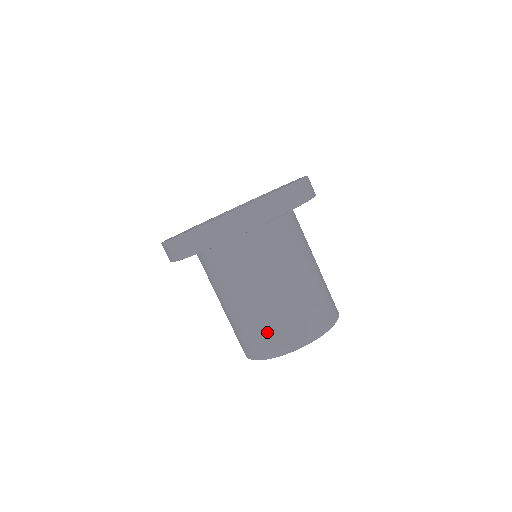
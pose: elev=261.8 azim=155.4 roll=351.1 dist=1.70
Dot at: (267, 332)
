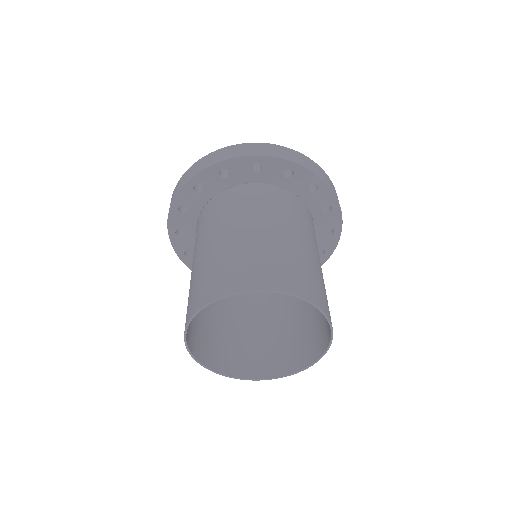
Dot at: (193, 290)
